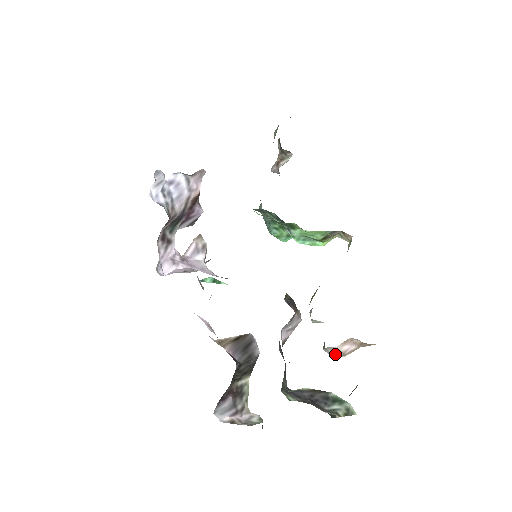
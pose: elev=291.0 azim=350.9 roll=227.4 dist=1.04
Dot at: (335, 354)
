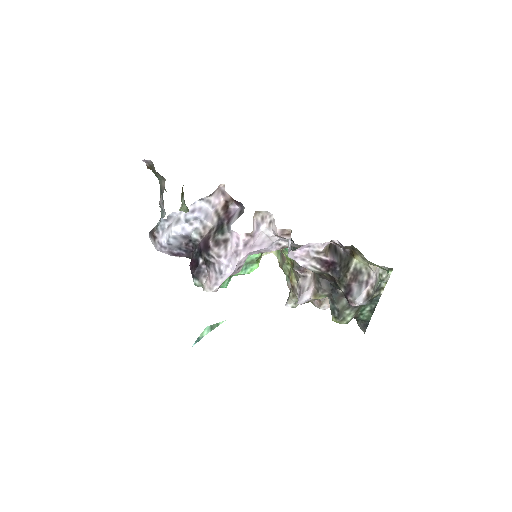
Dot at: occluded
